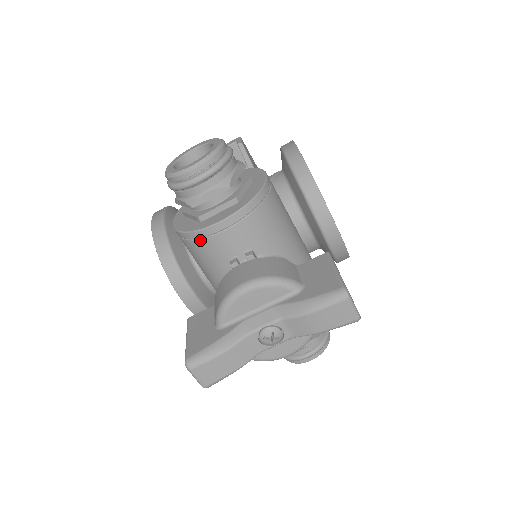
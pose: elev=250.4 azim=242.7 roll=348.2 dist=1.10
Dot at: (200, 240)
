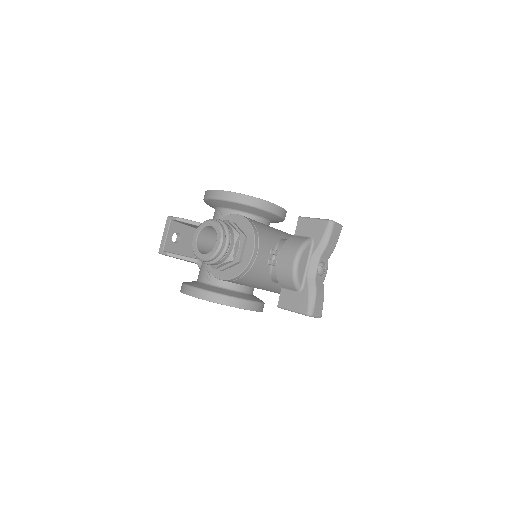
Dot at: (250, 269)
